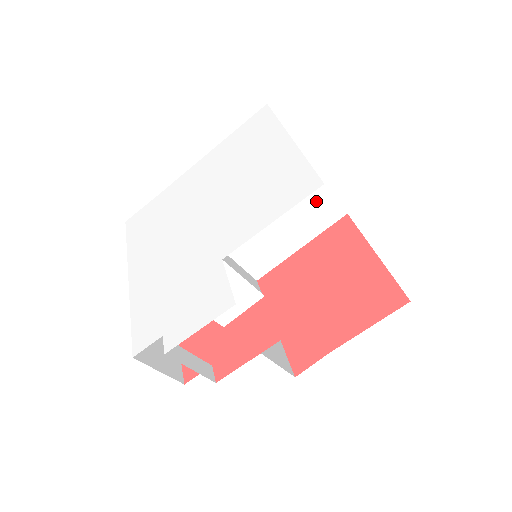
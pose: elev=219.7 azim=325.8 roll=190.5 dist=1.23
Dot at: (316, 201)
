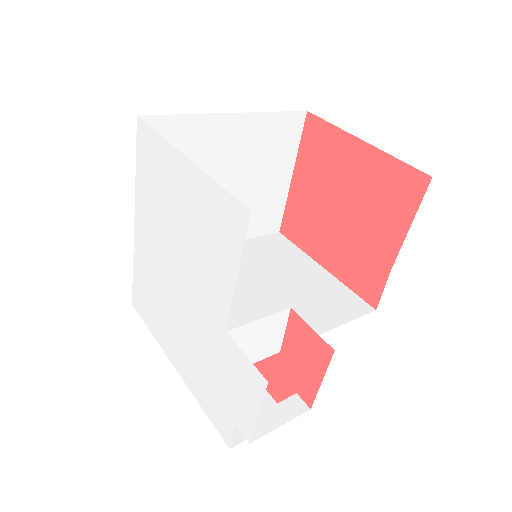
Dot at: (268, 133)
